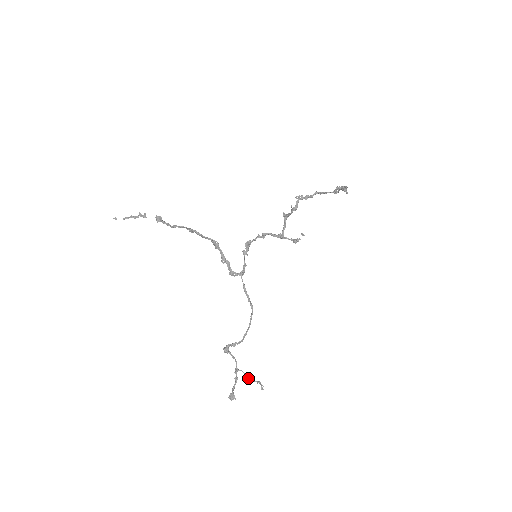
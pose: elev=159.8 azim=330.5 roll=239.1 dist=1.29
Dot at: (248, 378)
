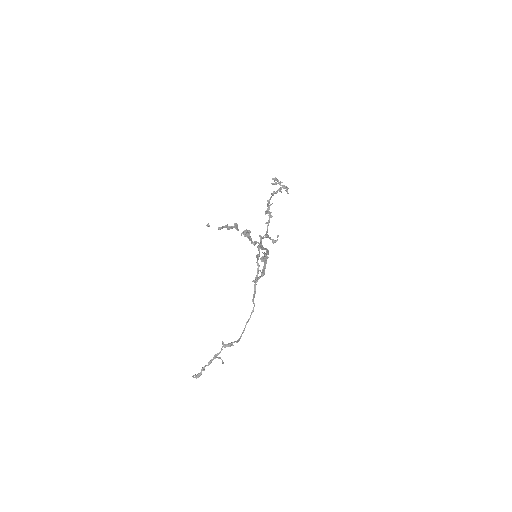
Dot at: occluded
